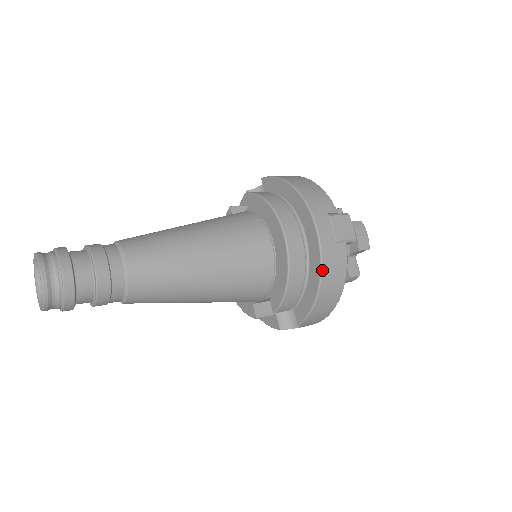
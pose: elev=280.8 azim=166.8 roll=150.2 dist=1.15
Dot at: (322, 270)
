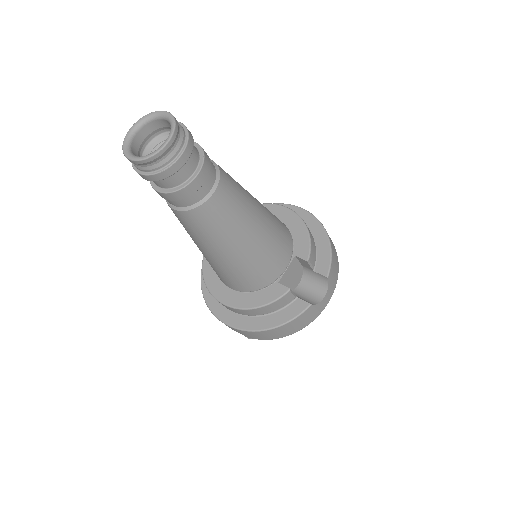
Dot at: (321, 223)
